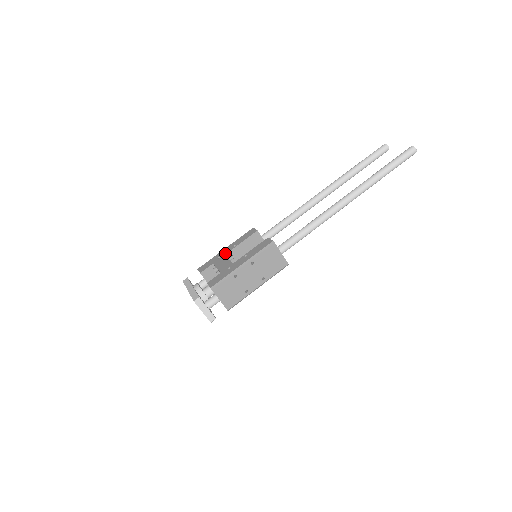
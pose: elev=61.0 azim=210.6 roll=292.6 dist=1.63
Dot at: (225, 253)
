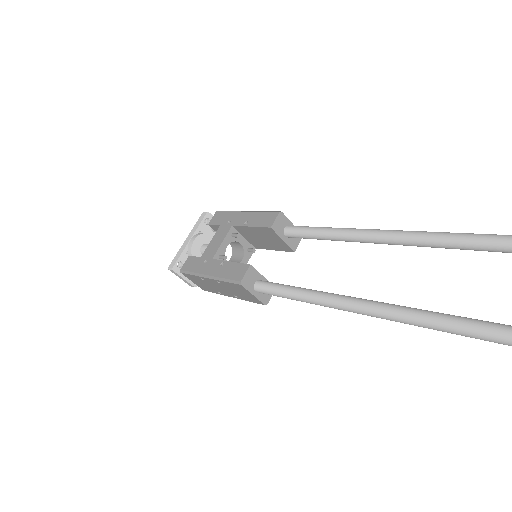
Dot at: (234, 223)
